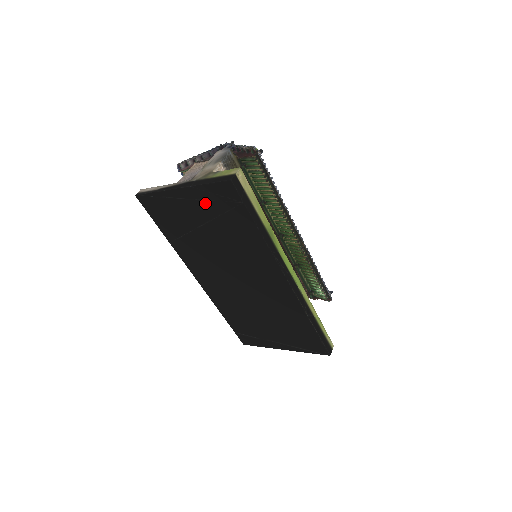
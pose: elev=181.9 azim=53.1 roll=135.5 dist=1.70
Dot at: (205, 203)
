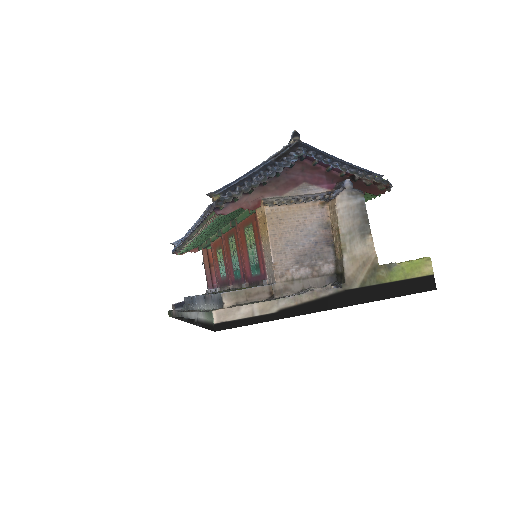
Dot at: occluded
